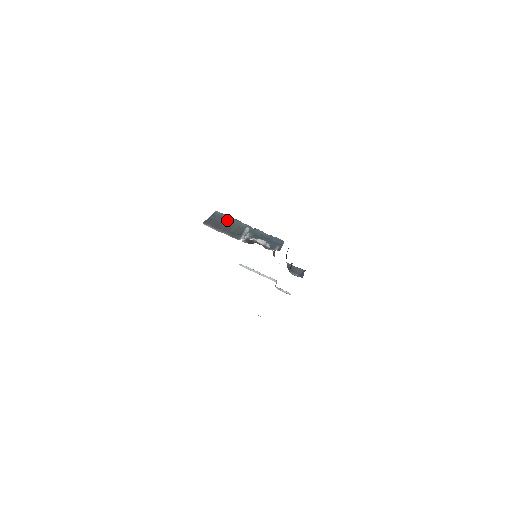
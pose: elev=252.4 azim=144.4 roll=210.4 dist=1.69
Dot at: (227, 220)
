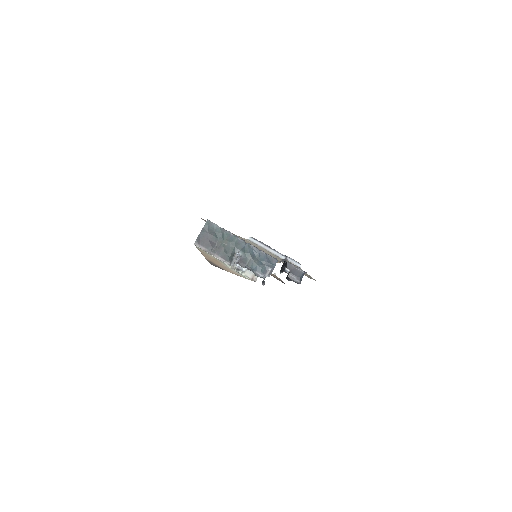
Dot at: (219, 234)
